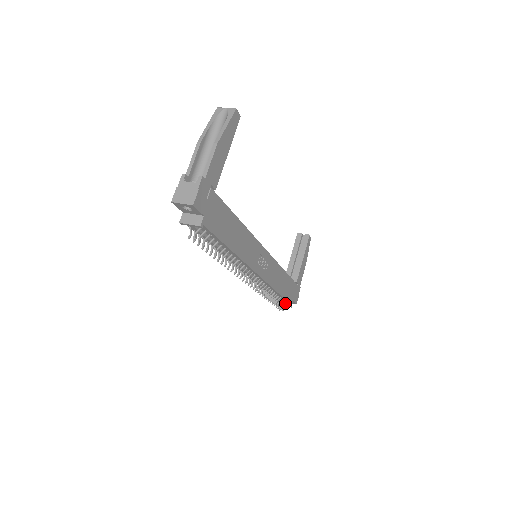
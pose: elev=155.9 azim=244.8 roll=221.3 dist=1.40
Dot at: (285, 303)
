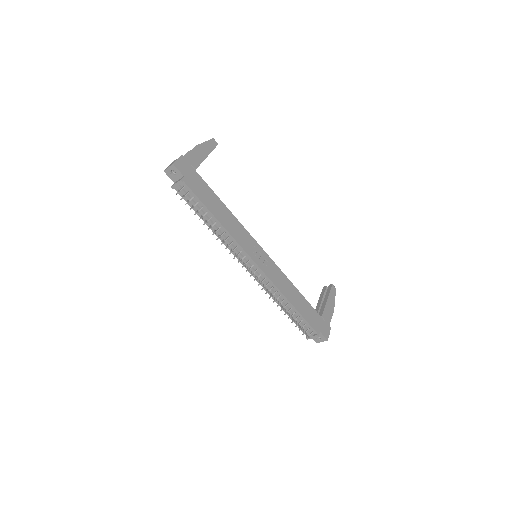
Dot at: (312, 333)
